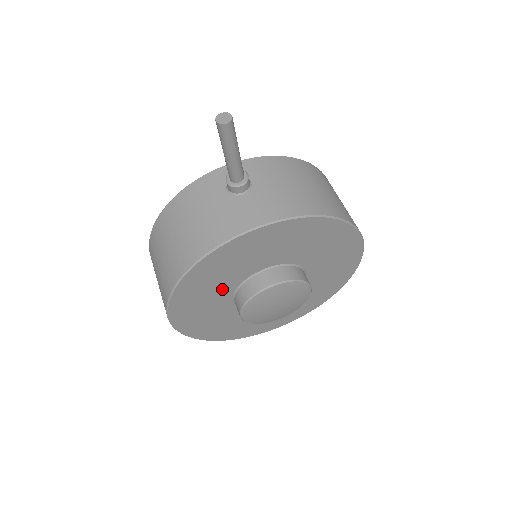
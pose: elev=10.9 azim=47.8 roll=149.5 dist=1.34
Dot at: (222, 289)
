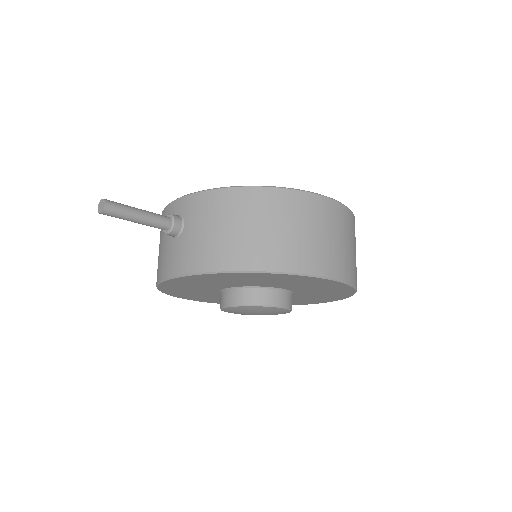
Dot at: (207, 293)
